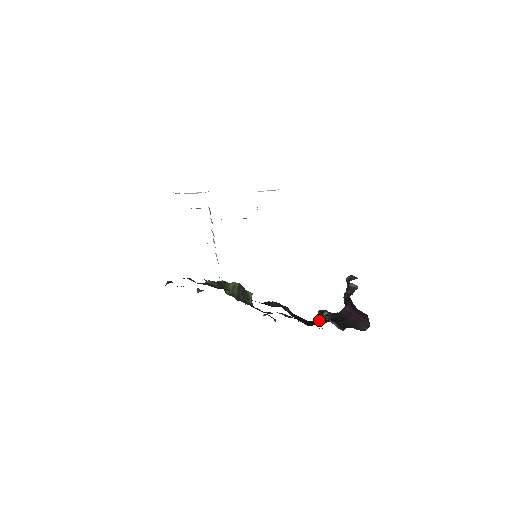
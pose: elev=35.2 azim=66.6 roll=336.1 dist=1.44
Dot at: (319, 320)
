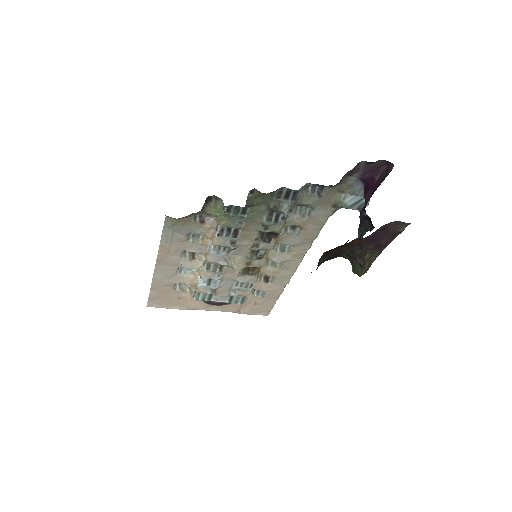
Dot at: occluded
